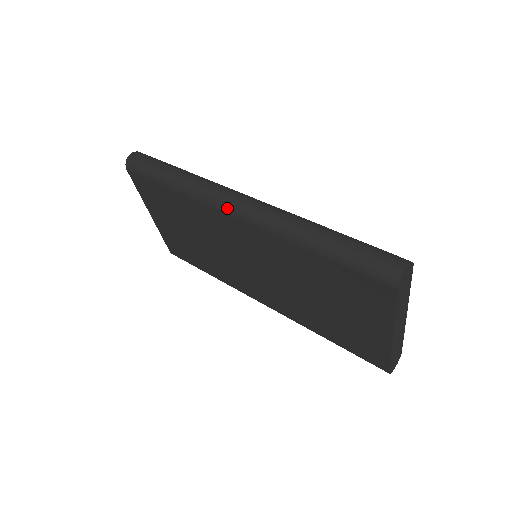
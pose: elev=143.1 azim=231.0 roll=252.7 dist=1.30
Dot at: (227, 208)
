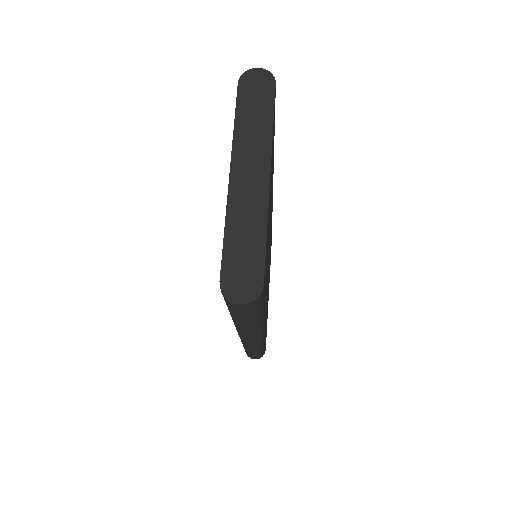
Dot at: occluded
